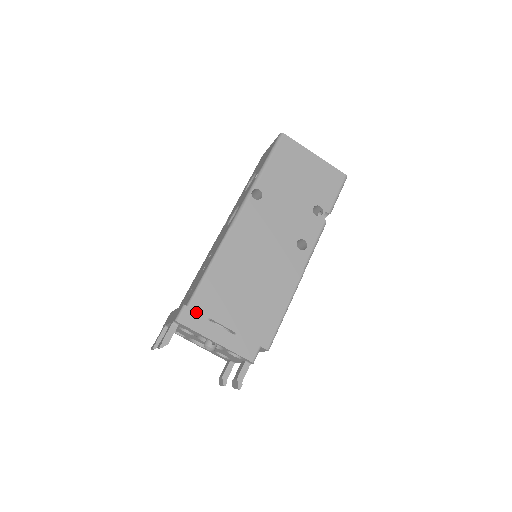
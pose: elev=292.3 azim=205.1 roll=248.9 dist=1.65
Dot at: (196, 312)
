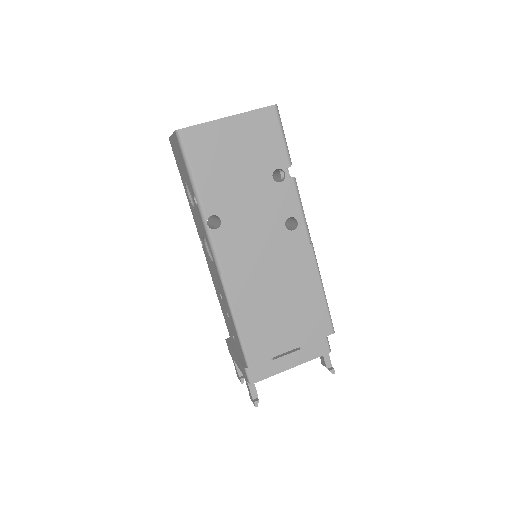
Dot at: (259, 364)
